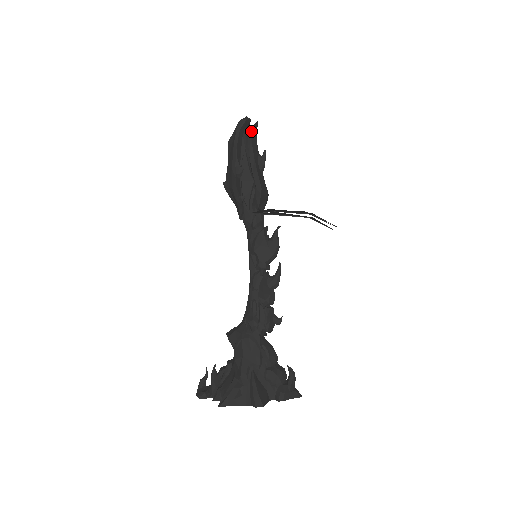
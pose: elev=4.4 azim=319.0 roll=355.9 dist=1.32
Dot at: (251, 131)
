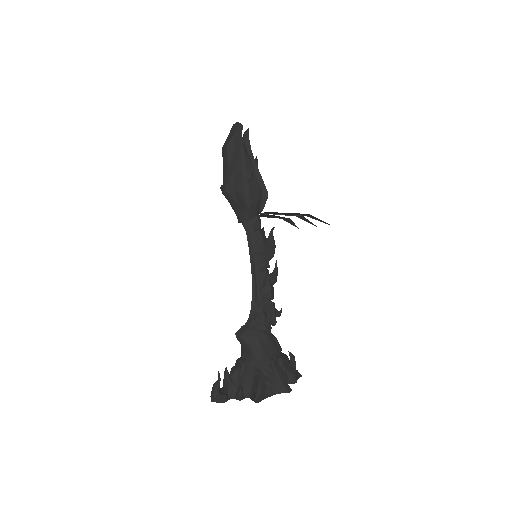
Dot at: (247, 137)
